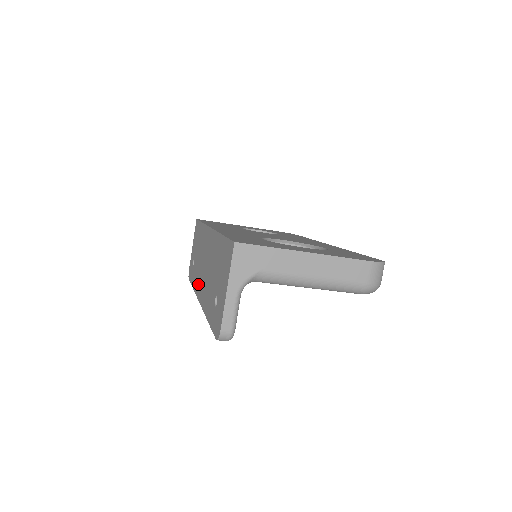
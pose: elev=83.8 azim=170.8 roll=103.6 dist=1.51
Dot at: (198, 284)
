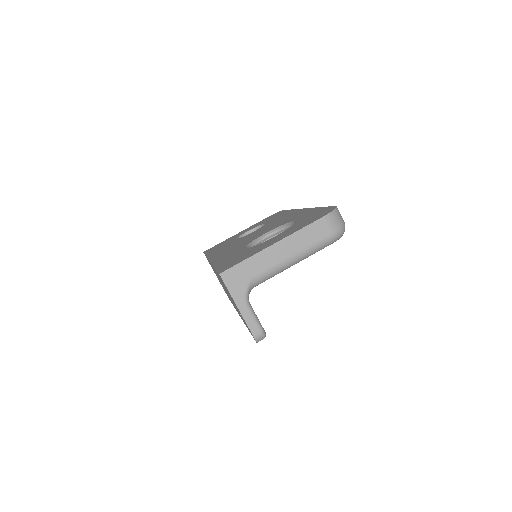
Dot at: occluded
